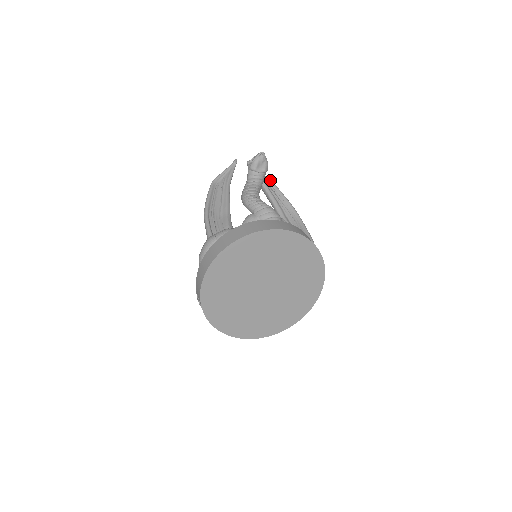
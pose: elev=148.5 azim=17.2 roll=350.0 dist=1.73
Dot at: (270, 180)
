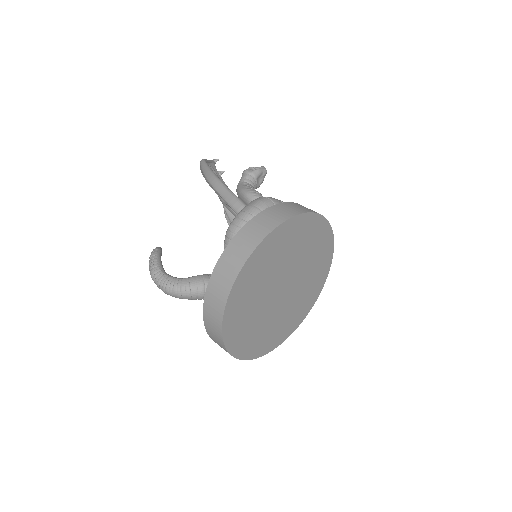
Dot at: occluded
